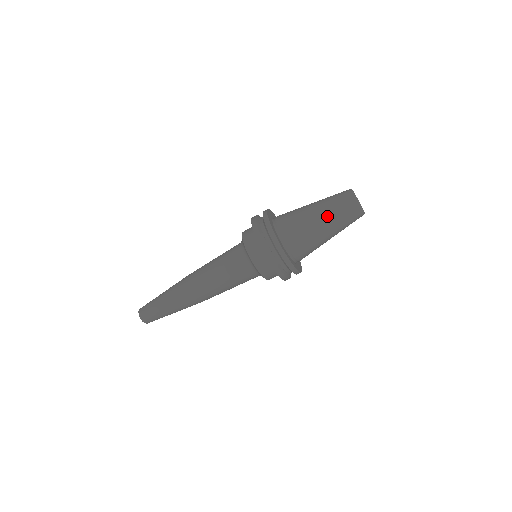
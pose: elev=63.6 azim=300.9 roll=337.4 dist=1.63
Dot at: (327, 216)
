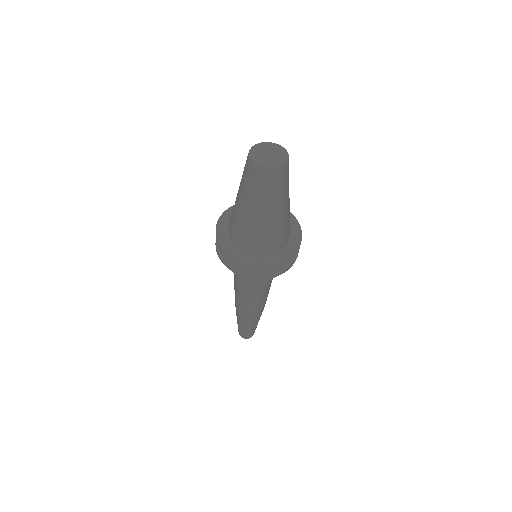
Dot at: (241, 194)
